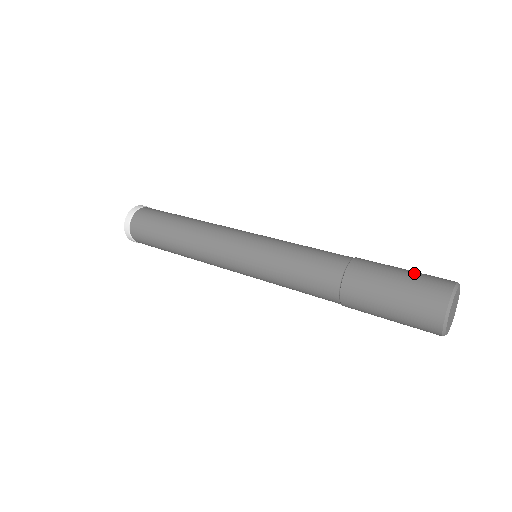
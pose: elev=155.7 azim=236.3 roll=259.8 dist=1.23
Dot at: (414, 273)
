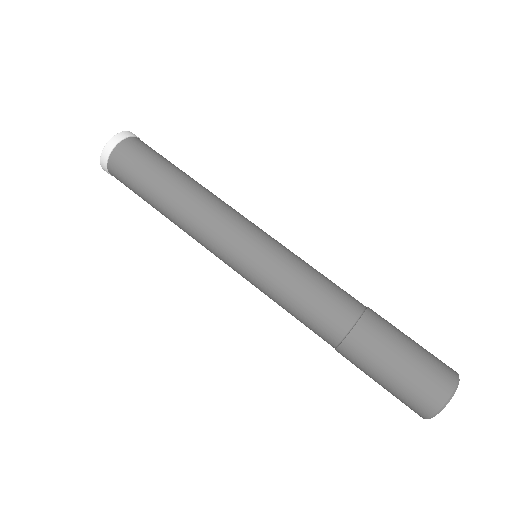
Dot at: (411, 370)
